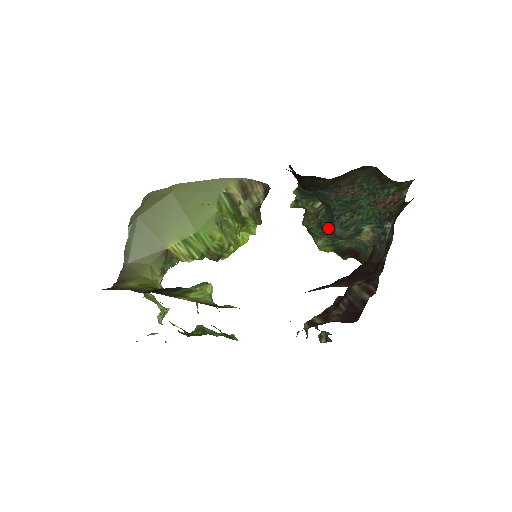
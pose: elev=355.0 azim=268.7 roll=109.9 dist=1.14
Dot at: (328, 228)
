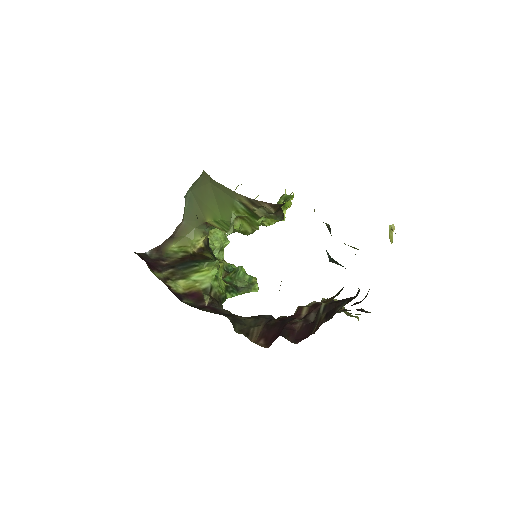
Dot at: occluded
